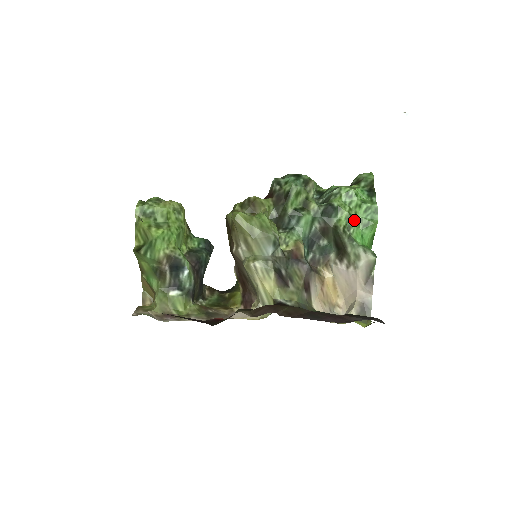
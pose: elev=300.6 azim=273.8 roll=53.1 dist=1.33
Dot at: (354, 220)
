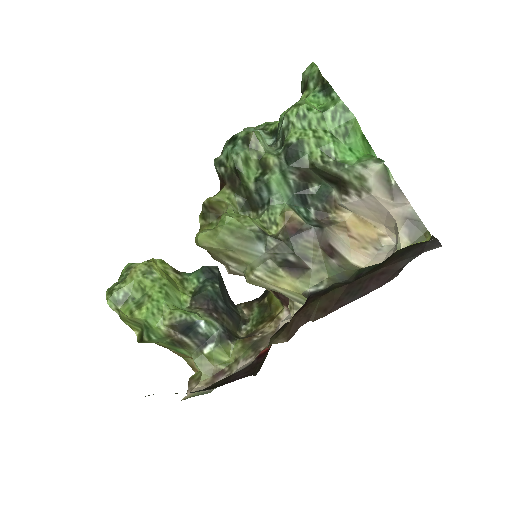
Dot at: (327, 140)
